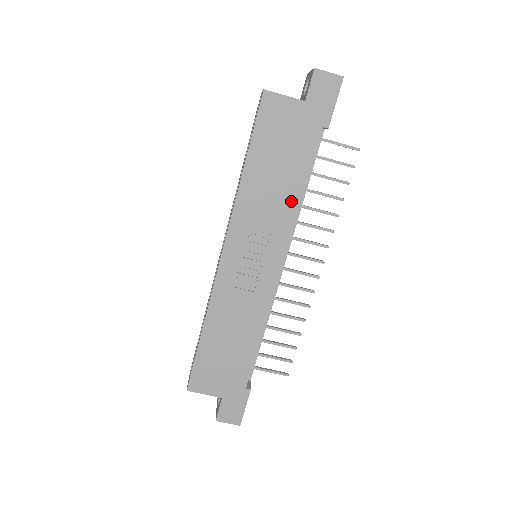
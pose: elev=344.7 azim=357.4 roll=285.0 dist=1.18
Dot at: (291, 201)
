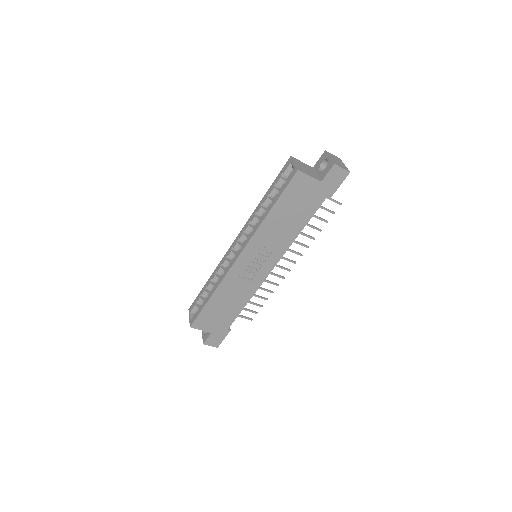
Dot at: (292, 235)
